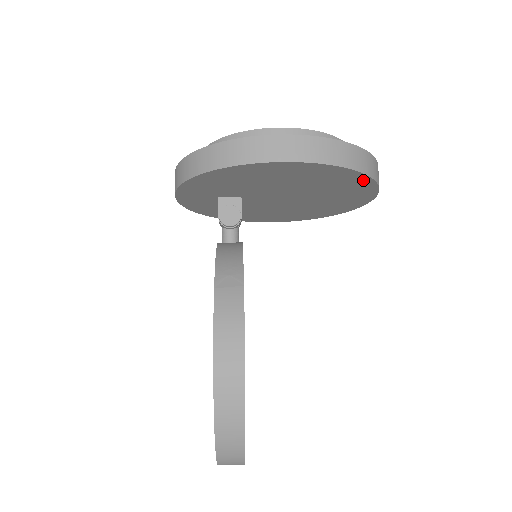
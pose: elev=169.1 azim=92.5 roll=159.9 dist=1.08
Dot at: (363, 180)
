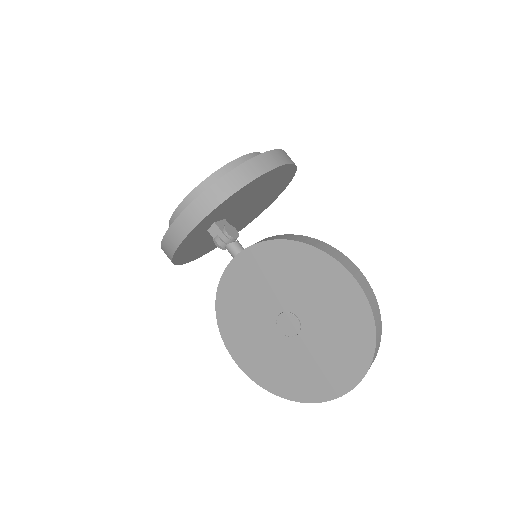
Dot at: (288, 182)
